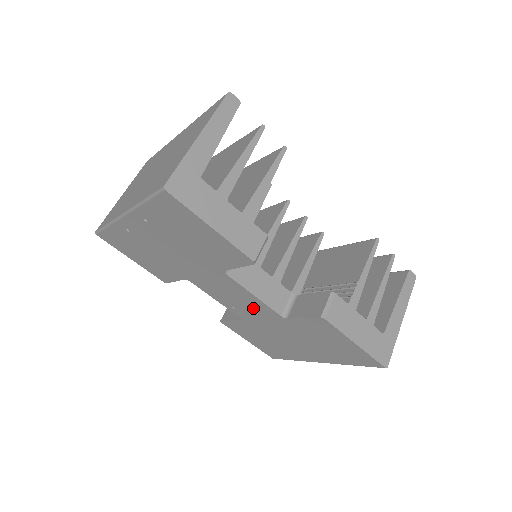
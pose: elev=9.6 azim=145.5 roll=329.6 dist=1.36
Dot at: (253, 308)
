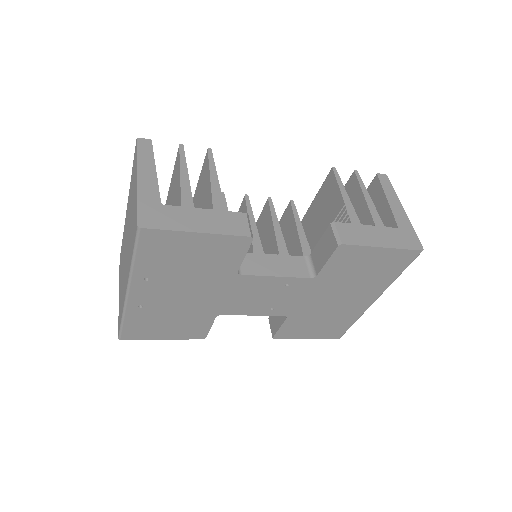
Dot at: (285, 293)
